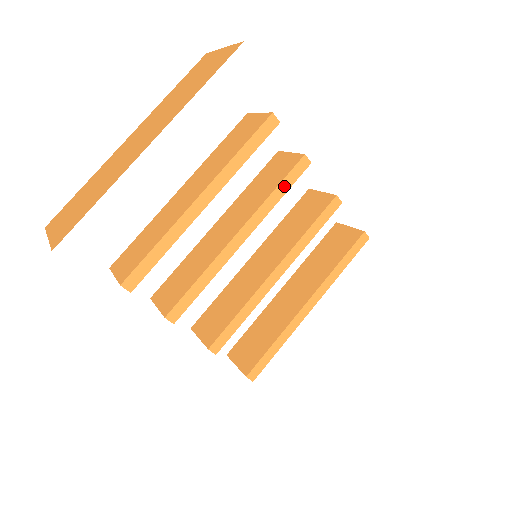
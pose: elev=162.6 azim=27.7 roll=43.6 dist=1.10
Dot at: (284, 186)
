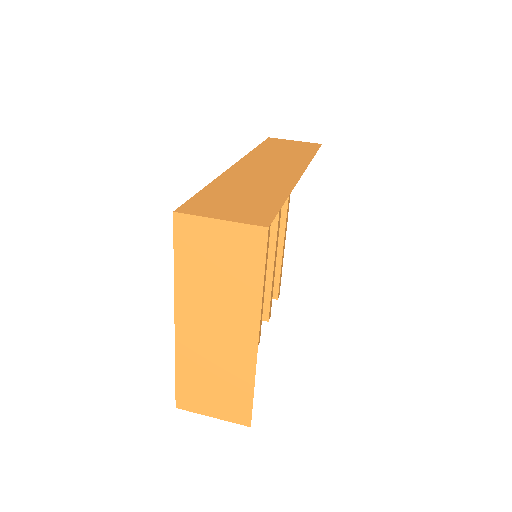
Dot at: occluded
